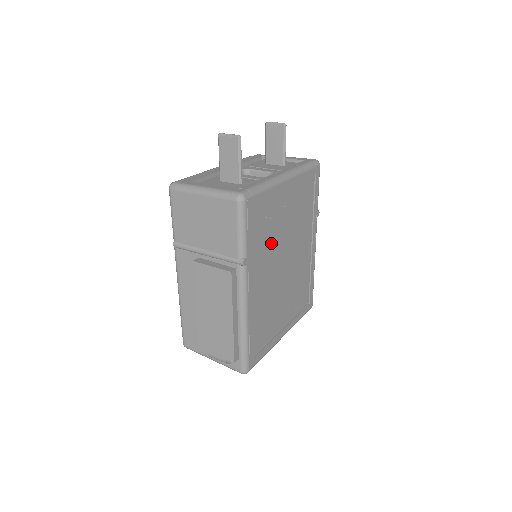
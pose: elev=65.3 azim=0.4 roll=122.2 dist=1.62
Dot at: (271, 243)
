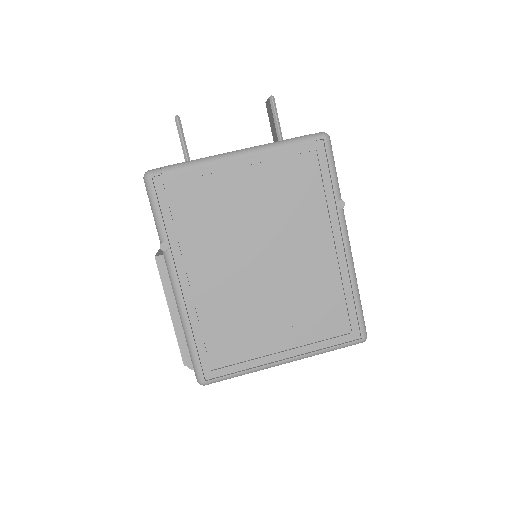
Dot at: (221, 232)
